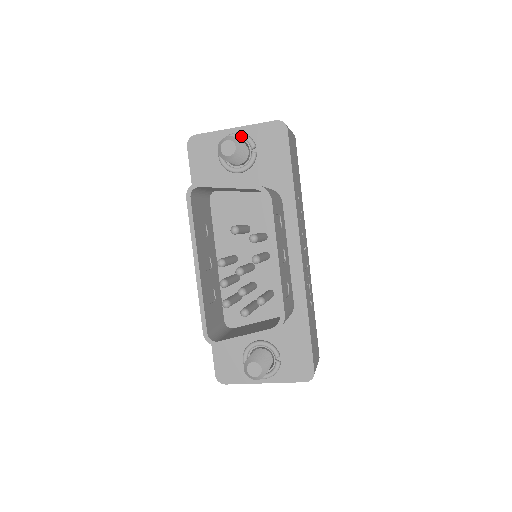
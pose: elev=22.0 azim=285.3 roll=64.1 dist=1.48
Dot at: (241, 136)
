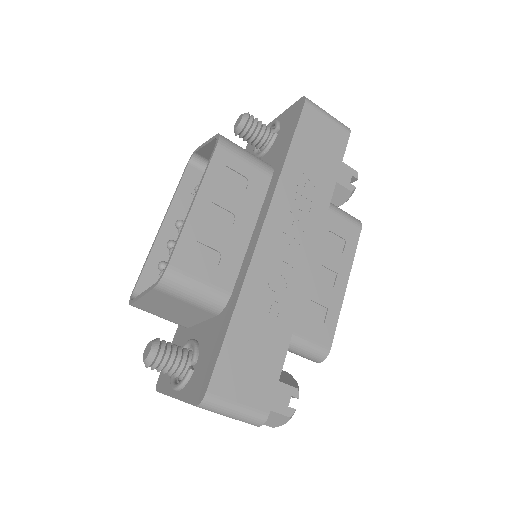
Dot at: (273, 122)
